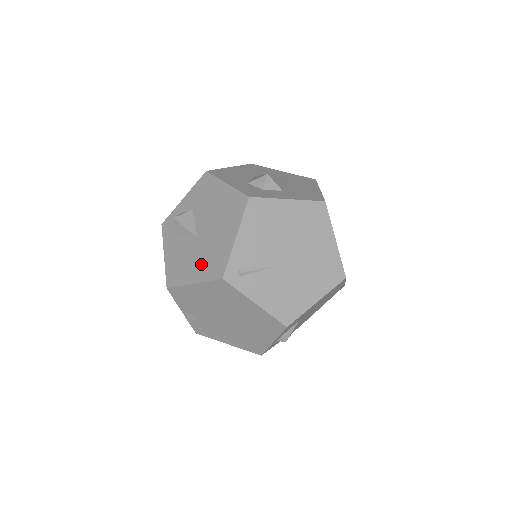
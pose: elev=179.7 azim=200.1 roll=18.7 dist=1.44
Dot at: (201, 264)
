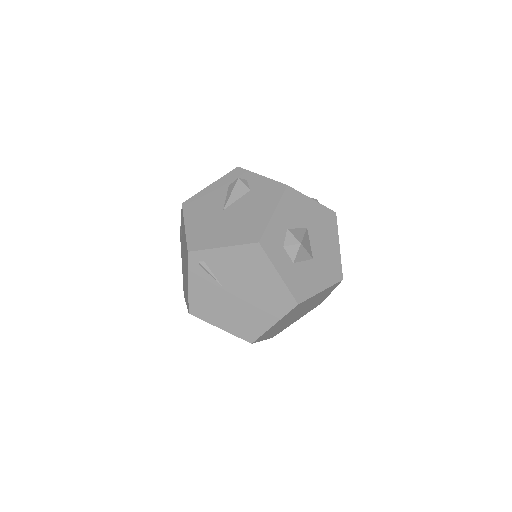
Dot at: (200, 225)
